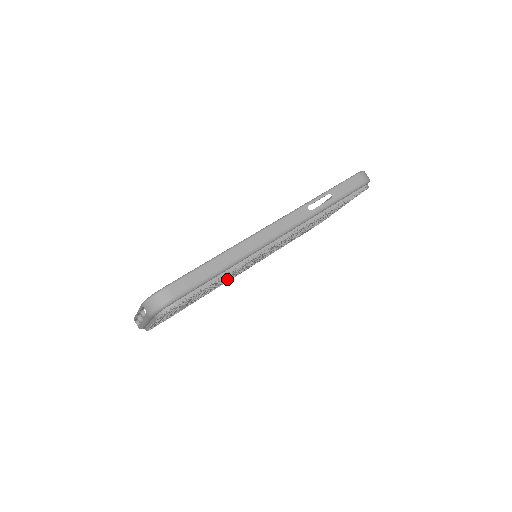
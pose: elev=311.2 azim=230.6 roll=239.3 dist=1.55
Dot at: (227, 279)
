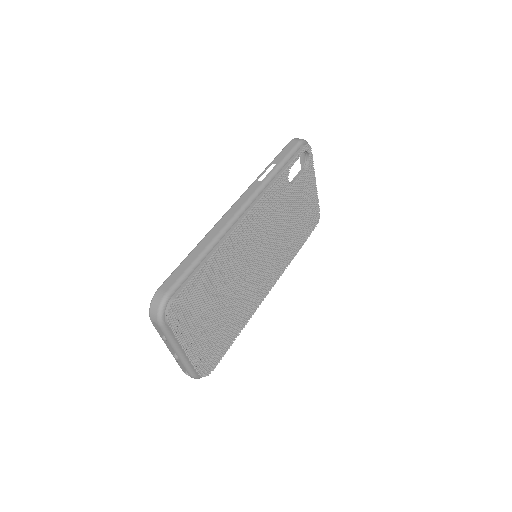
Dot at: (244, 290)
